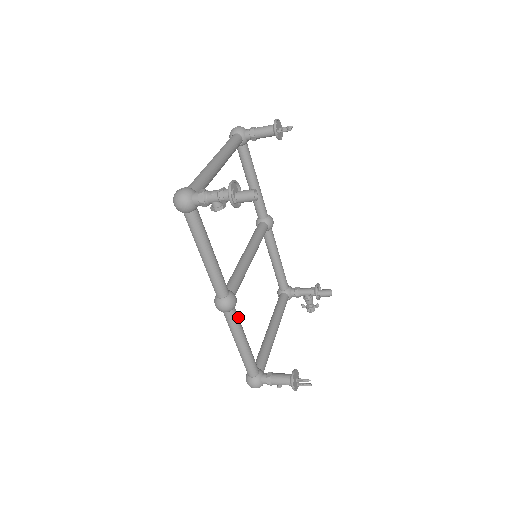
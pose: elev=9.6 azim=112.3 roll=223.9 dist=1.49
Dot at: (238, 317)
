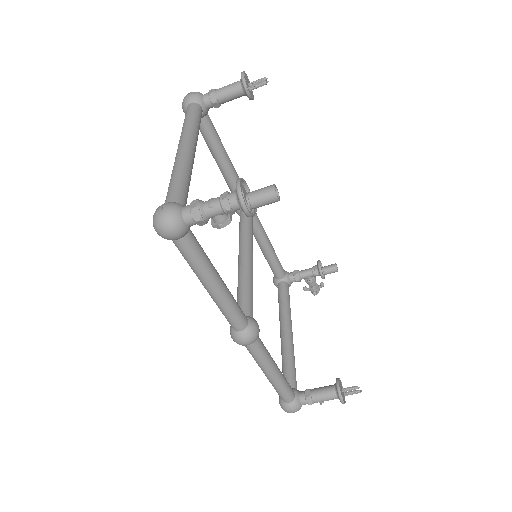
Dot at: (263, 344)
